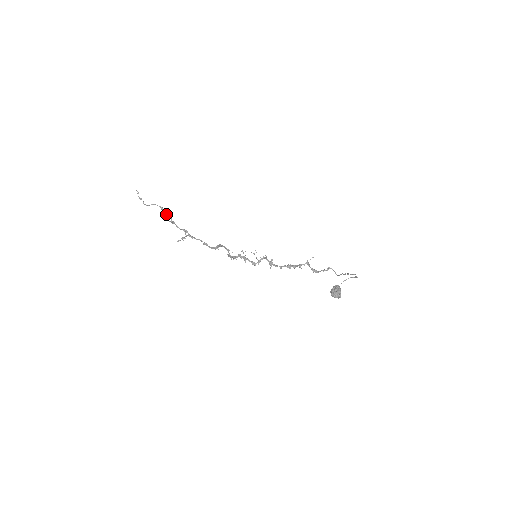
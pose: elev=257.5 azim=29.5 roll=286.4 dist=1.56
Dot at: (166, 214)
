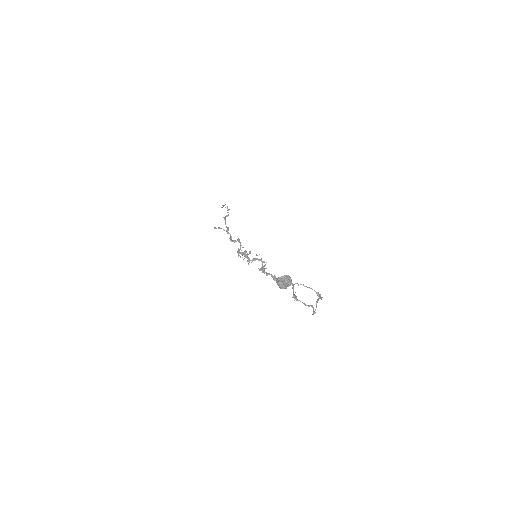
Dot at: occluded
